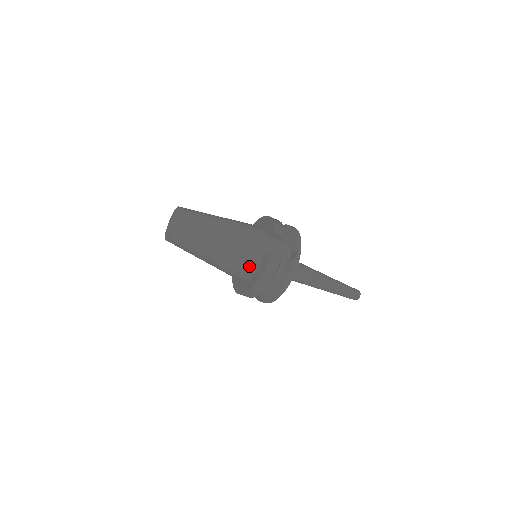
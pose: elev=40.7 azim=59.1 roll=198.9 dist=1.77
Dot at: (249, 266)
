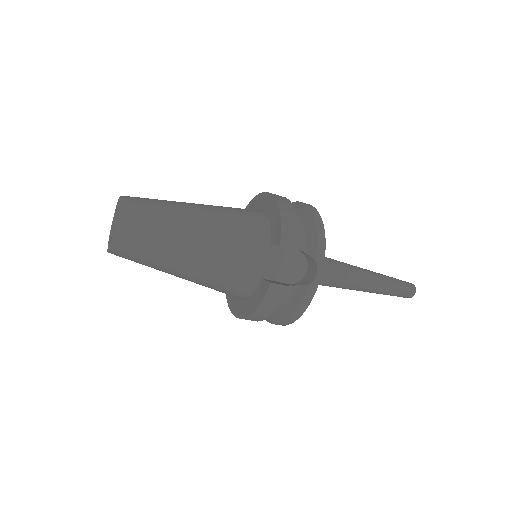
Dot at: (238, 289)
